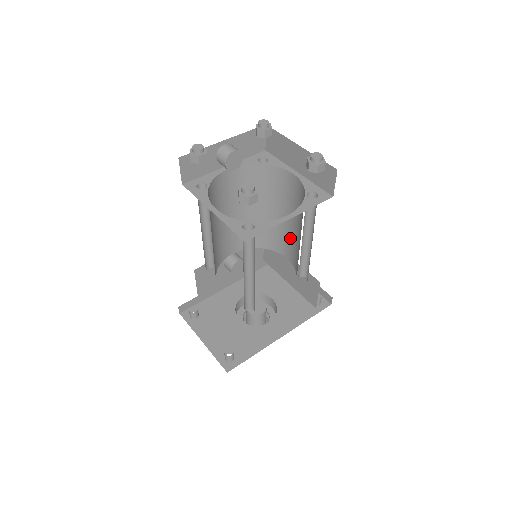
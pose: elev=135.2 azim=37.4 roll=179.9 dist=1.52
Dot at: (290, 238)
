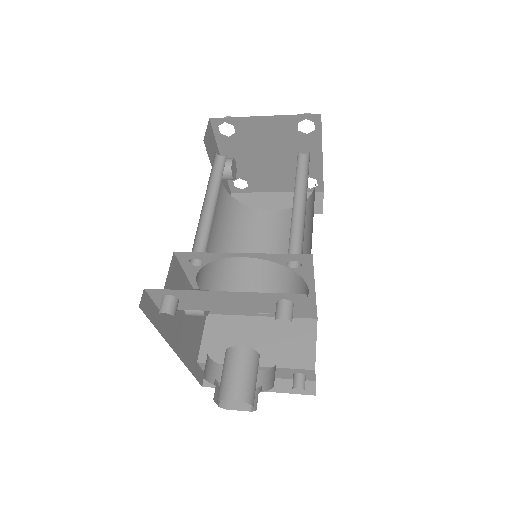
Dot at: (267, 280)
